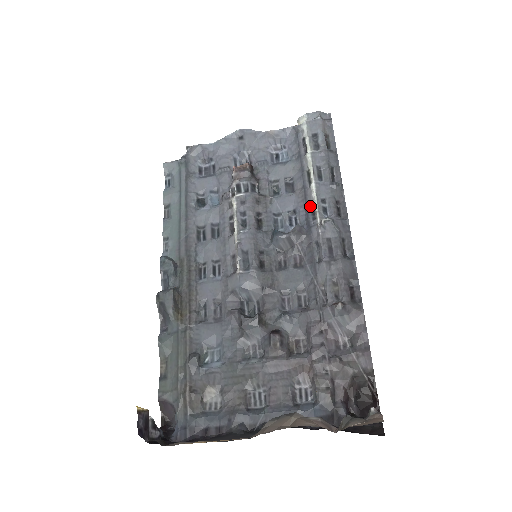
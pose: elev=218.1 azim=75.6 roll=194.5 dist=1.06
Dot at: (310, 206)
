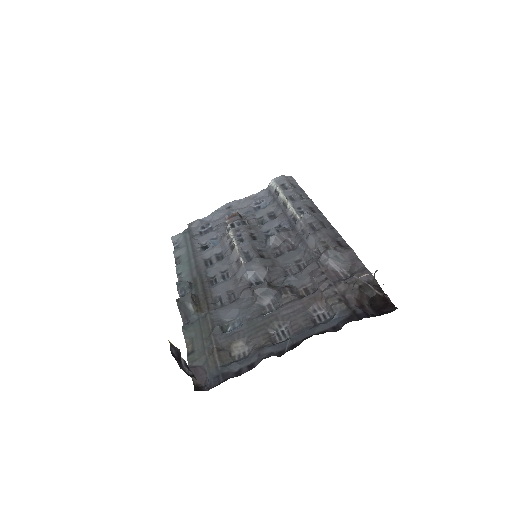
Dot at: (290, 216)
